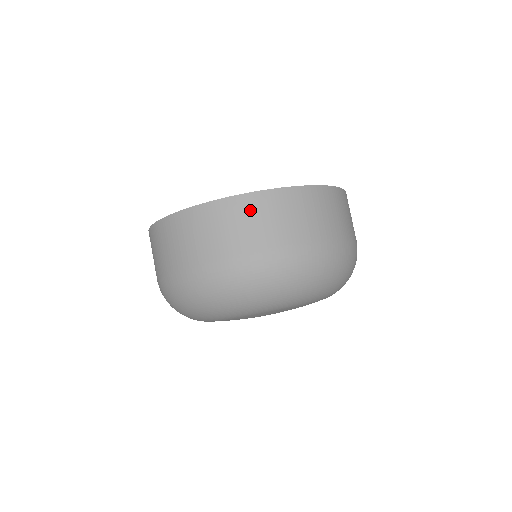
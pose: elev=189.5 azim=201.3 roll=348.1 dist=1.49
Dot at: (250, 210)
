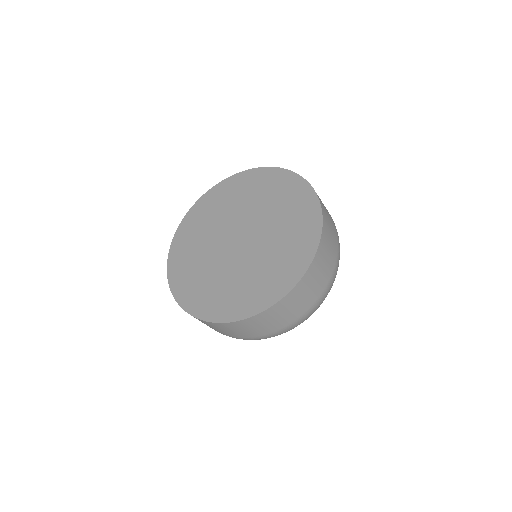
Dot at: (289, 303)
